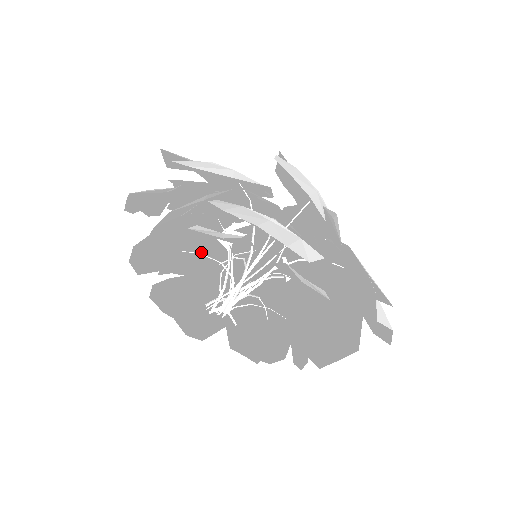
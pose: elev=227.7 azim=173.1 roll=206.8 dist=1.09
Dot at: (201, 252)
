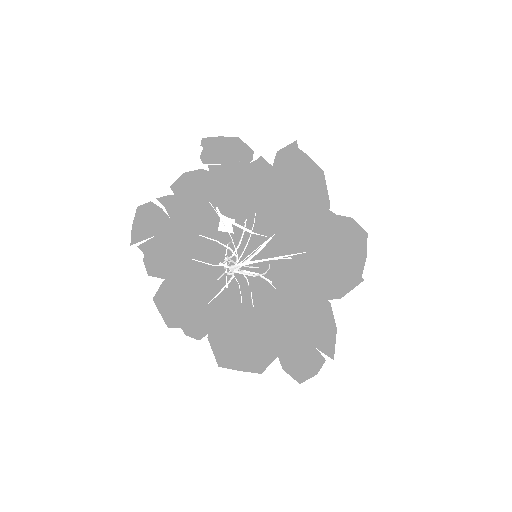
Dot at: (199, 215)
